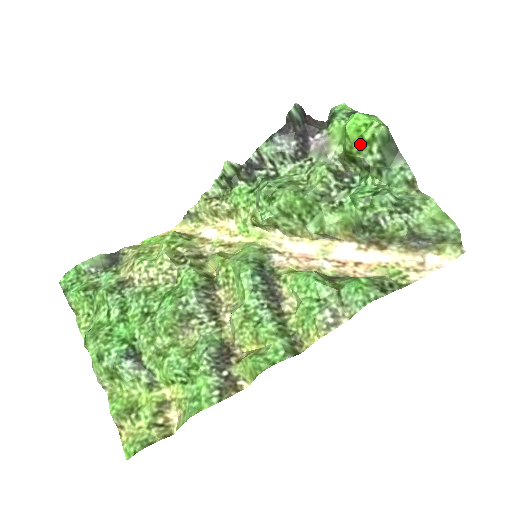
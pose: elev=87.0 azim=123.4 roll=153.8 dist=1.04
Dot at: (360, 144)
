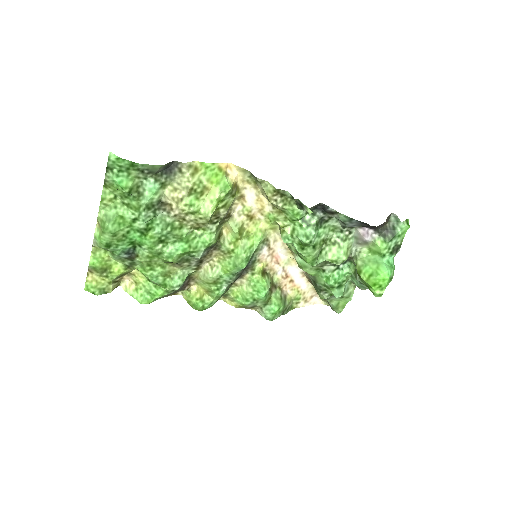
Dot at: (366, 284)
